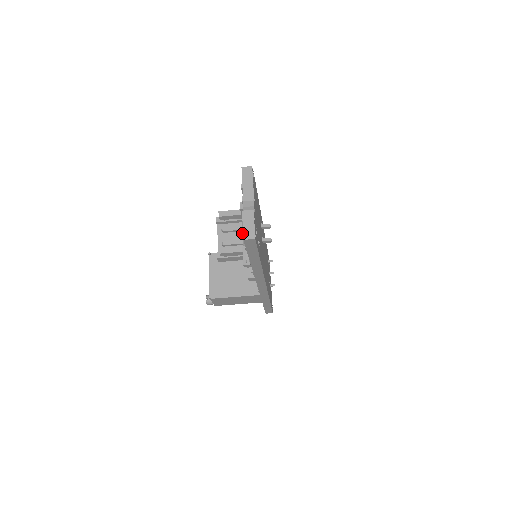
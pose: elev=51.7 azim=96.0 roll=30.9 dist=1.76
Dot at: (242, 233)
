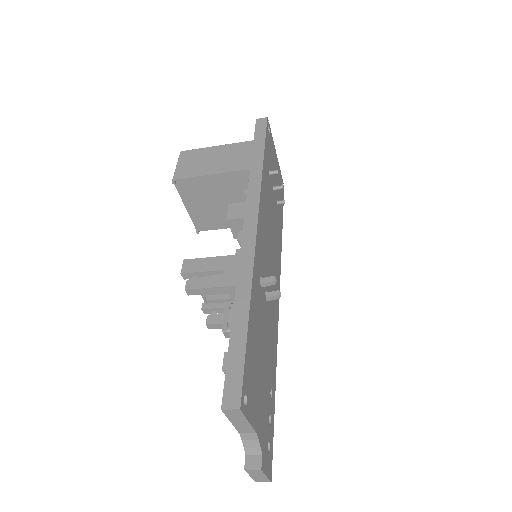
Dot at: occluded
